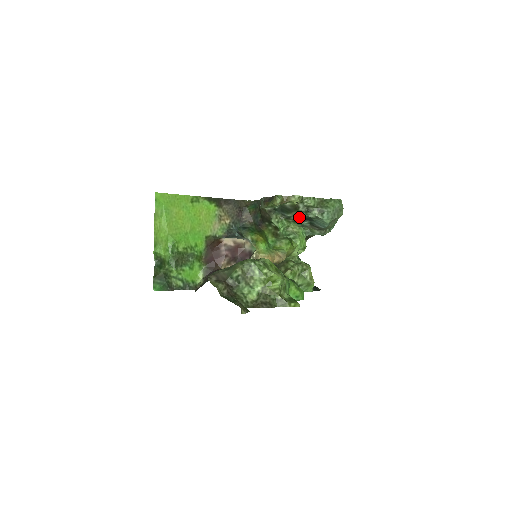
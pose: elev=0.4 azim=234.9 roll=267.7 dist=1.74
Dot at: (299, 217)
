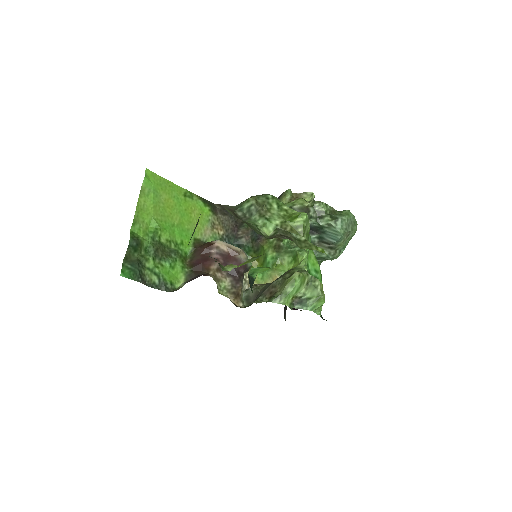
Dot at: occluded
